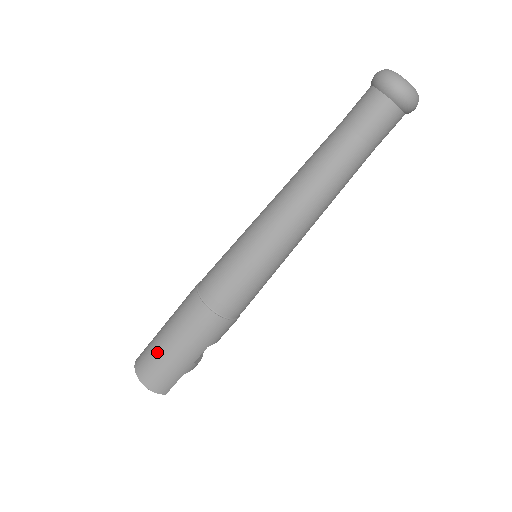
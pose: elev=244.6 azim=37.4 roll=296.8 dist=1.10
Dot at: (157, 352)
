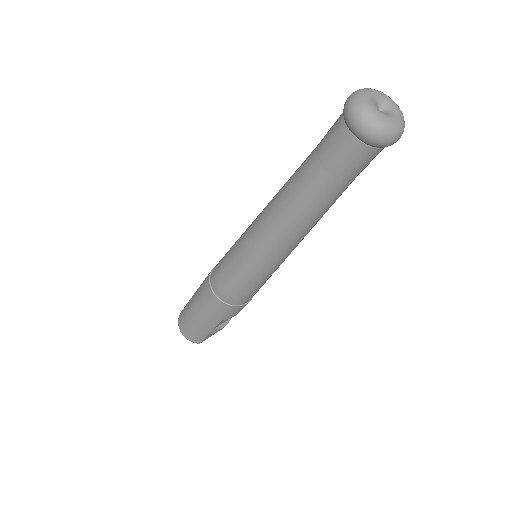
Dot at: (187, 312)
